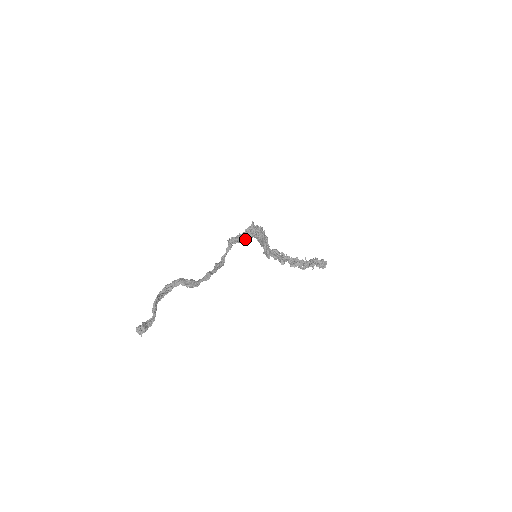
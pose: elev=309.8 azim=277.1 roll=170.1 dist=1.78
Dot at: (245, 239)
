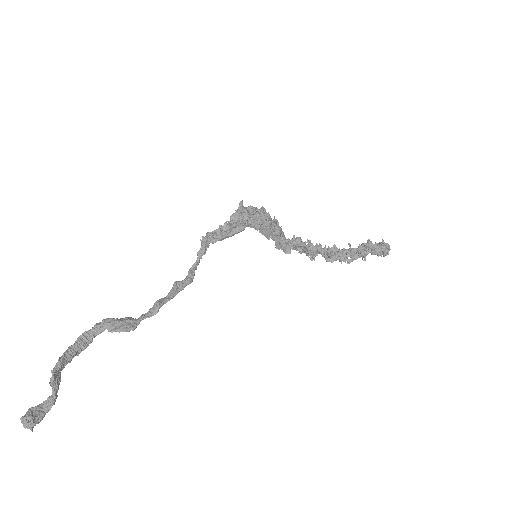
Dot at: (231, 232)
